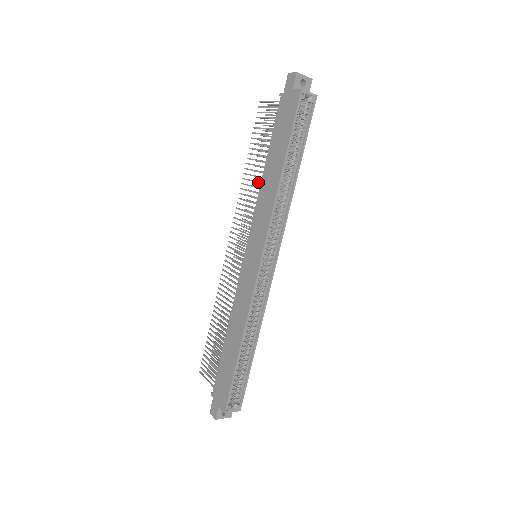
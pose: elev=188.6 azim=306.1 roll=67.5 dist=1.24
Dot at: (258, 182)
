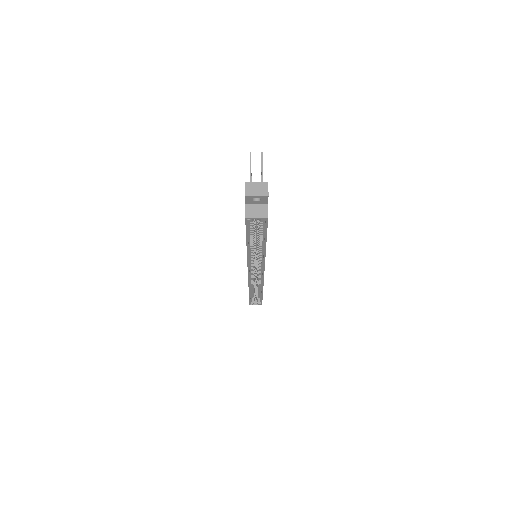
Dot at: occluded
